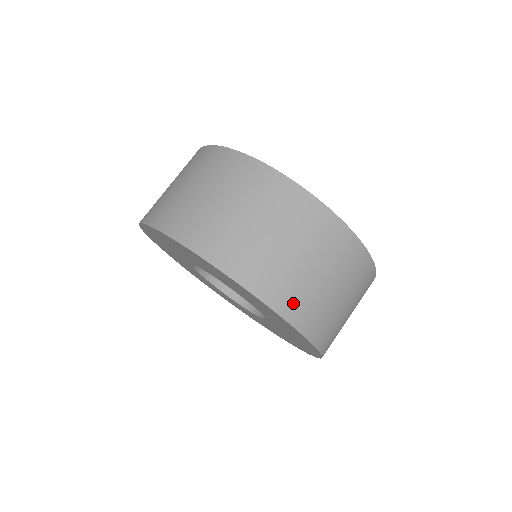
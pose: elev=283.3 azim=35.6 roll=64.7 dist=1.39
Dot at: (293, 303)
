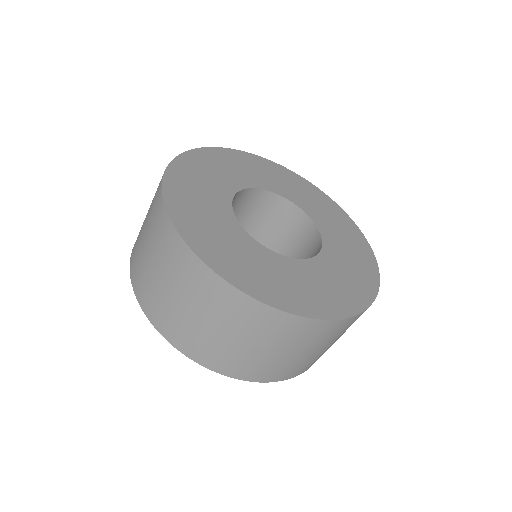
Dot at: (193, 347)
